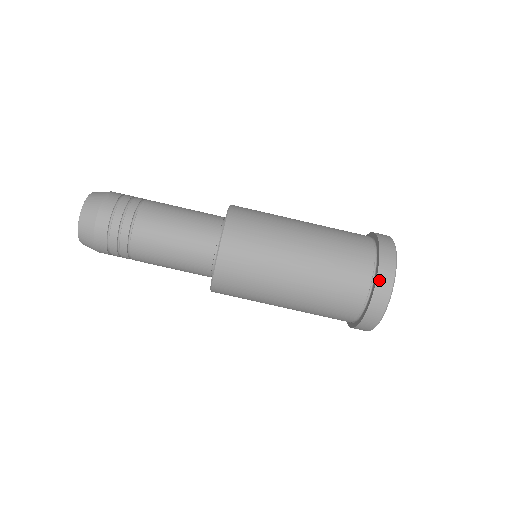
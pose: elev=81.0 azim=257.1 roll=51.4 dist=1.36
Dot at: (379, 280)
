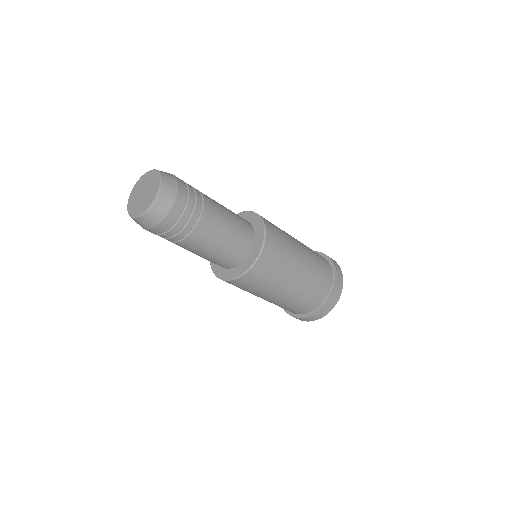
Dot at: (306, 319)
